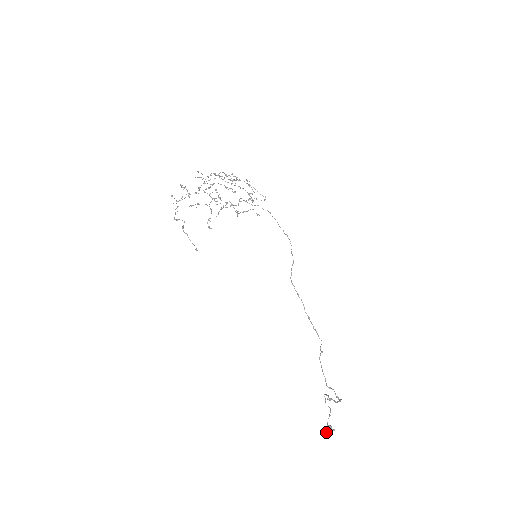
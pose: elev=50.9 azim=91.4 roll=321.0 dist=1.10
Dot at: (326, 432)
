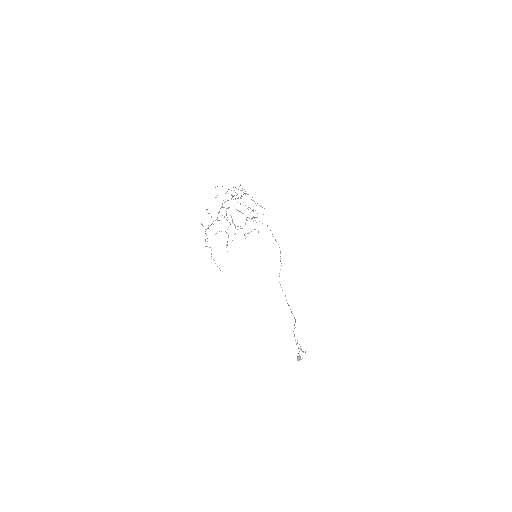
Dot at: (297, 360)
